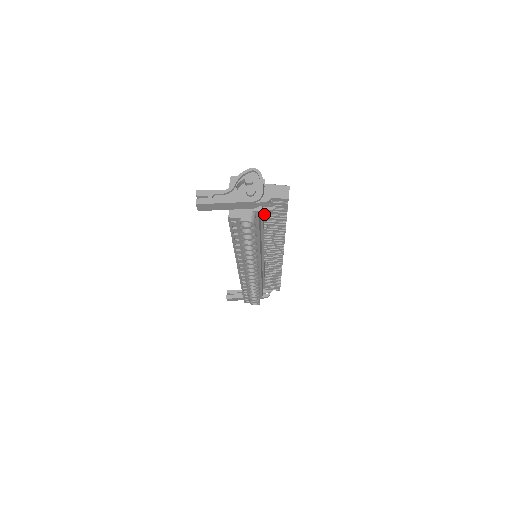
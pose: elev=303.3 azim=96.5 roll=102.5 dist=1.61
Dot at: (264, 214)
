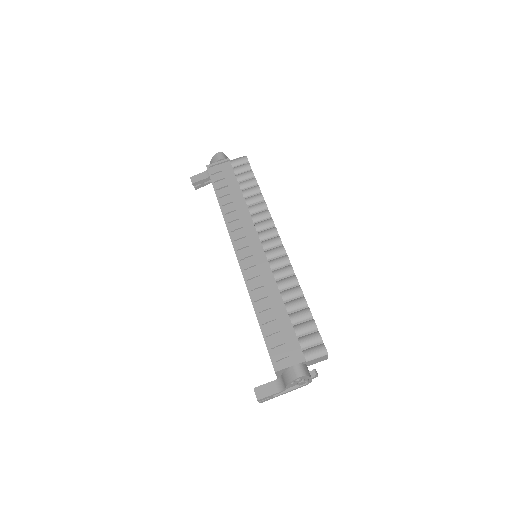
Dot at: occluded
